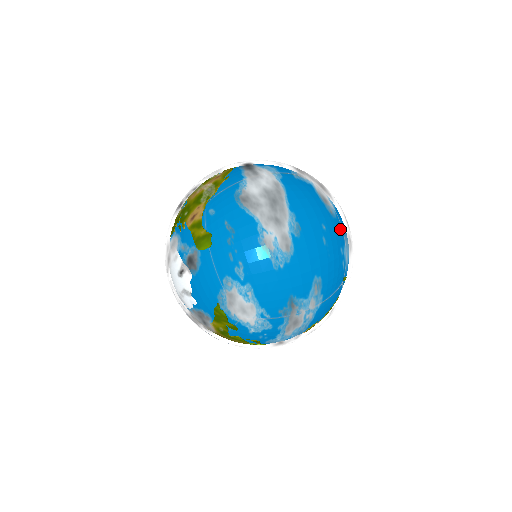
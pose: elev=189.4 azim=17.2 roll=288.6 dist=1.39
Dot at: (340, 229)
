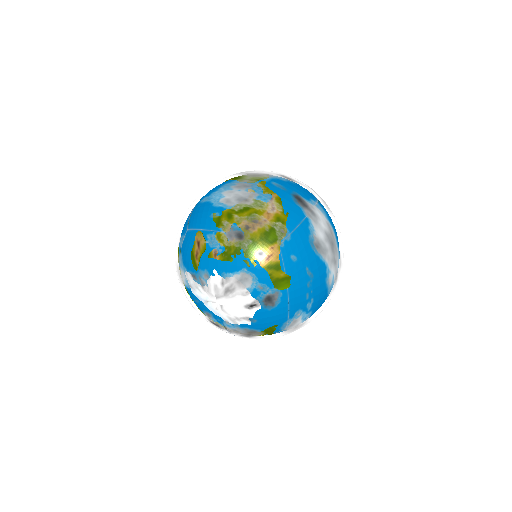
Dot at: occluded
